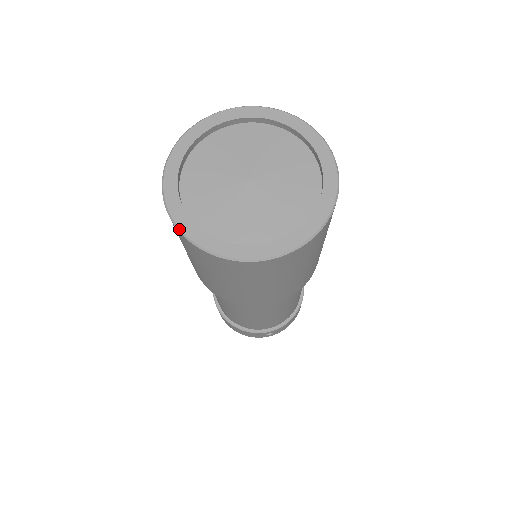
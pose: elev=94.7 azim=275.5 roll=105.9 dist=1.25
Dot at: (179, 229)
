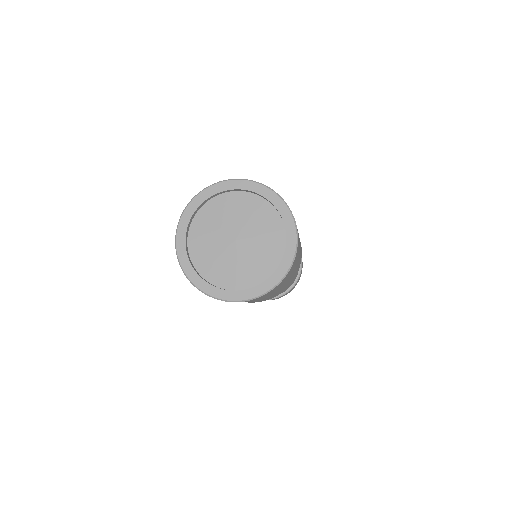
Dot at: (179, 261)
